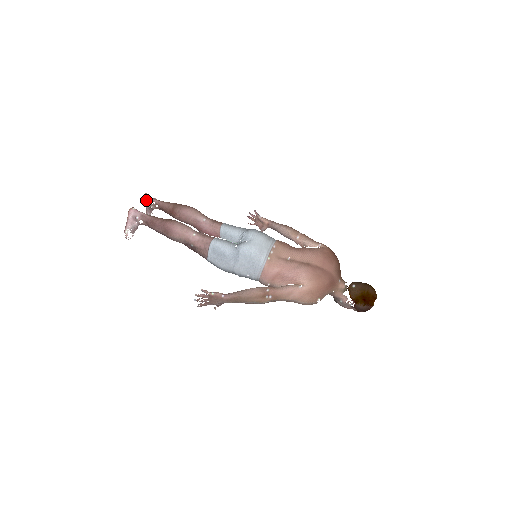
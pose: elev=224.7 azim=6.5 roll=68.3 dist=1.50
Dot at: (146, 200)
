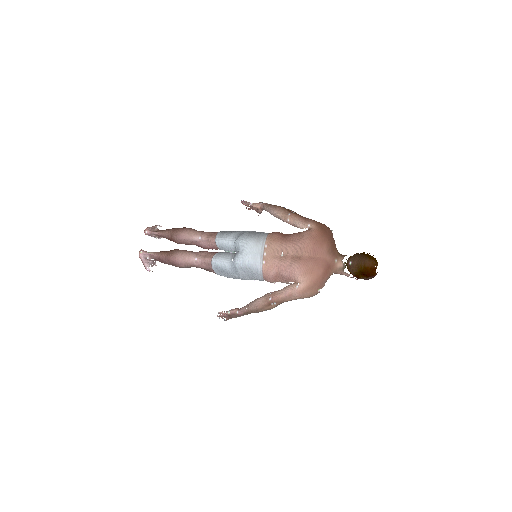
Dot at: (149, 235)
